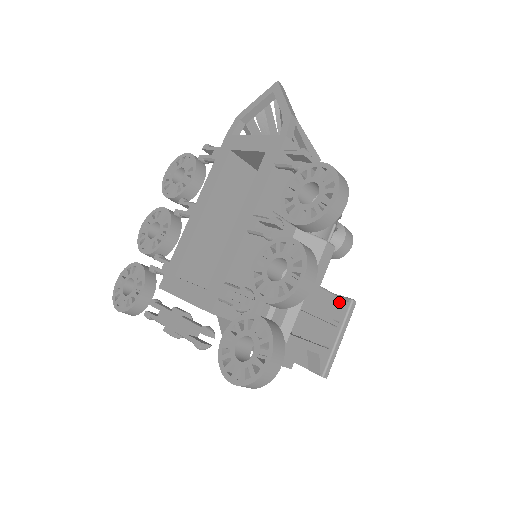
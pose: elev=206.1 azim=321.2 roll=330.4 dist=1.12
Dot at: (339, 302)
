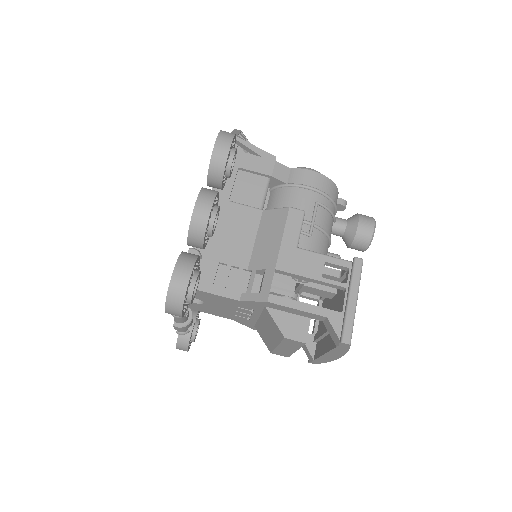
Dot at: (336, 262)
